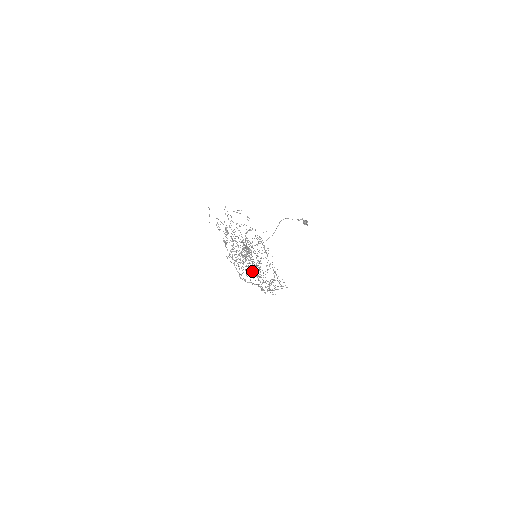
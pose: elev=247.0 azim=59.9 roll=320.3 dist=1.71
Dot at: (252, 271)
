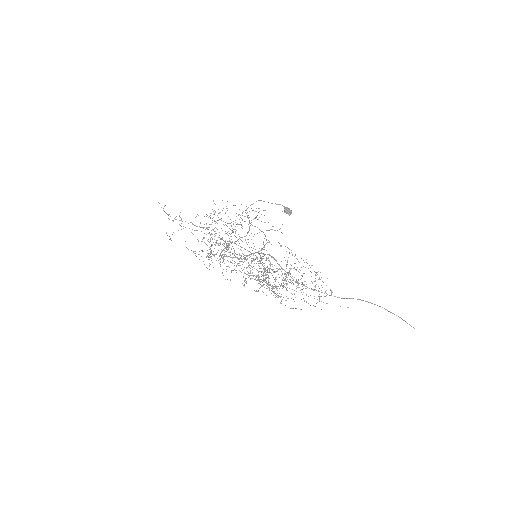
Dot at: occluded
